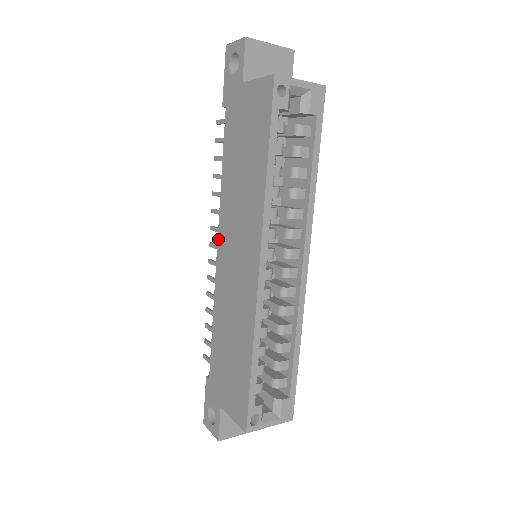
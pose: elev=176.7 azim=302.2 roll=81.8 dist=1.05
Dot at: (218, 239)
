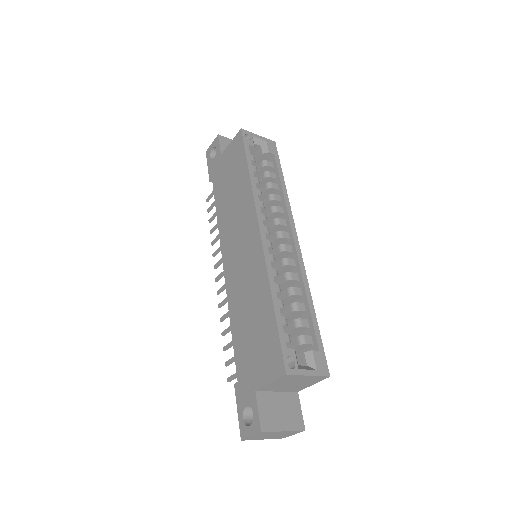
Dot at: (222, 258)
